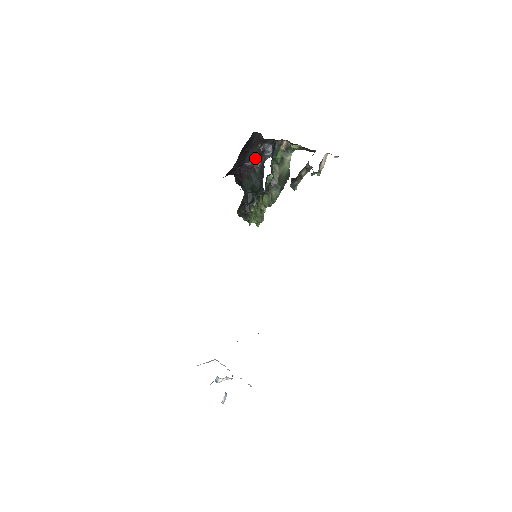
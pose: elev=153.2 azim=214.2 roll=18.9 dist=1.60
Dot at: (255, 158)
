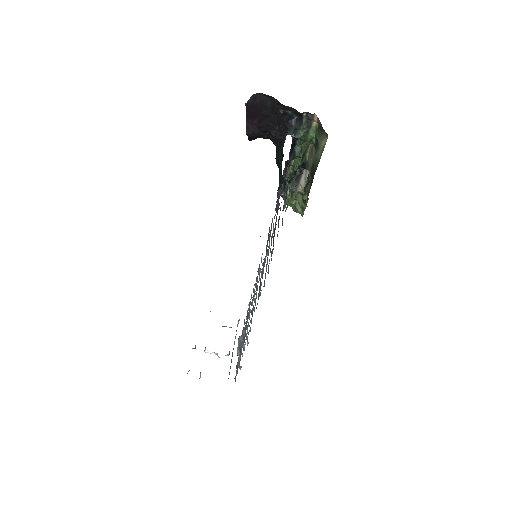
Dot at: (280, 128)
